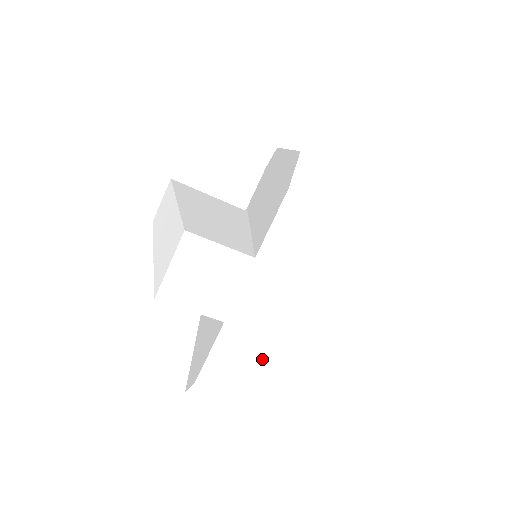
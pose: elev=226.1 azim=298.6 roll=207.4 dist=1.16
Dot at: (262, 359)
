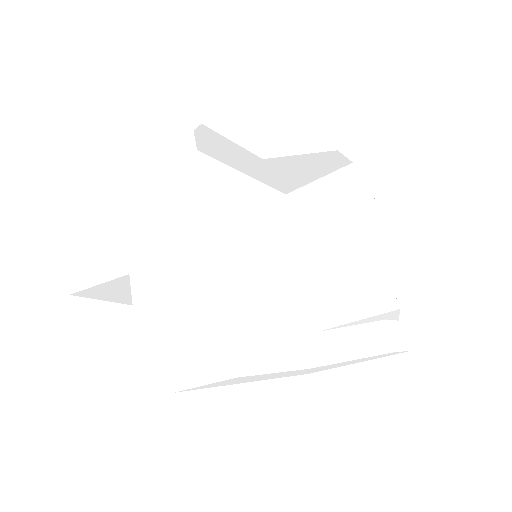
Dot at: (172, 279)
